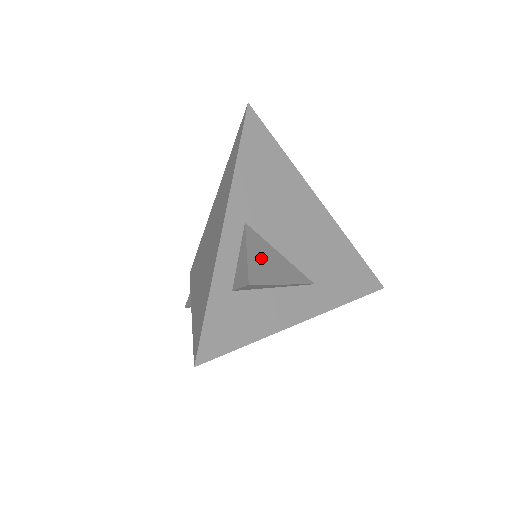
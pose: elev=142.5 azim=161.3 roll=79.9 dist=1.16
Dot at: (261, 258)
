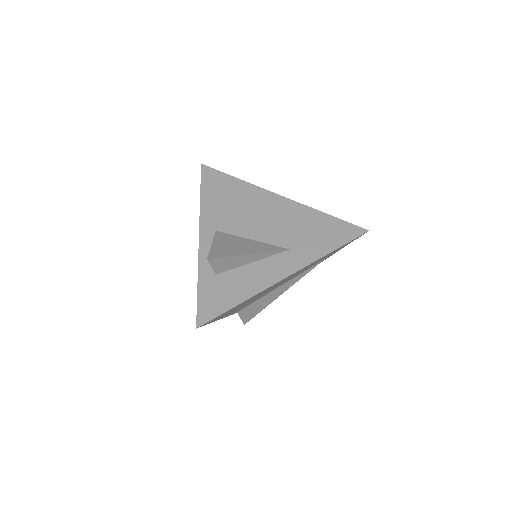
Dot at: (227, 245)
